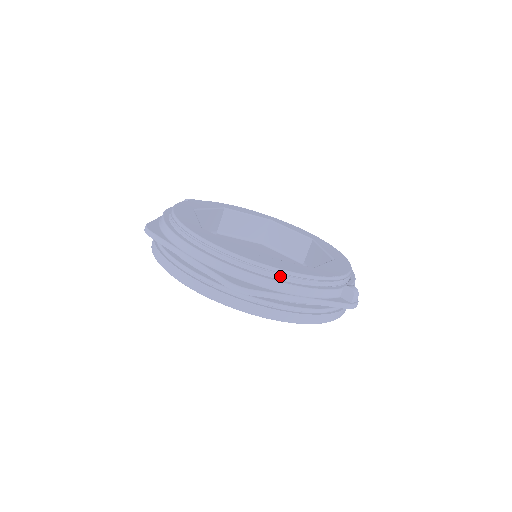
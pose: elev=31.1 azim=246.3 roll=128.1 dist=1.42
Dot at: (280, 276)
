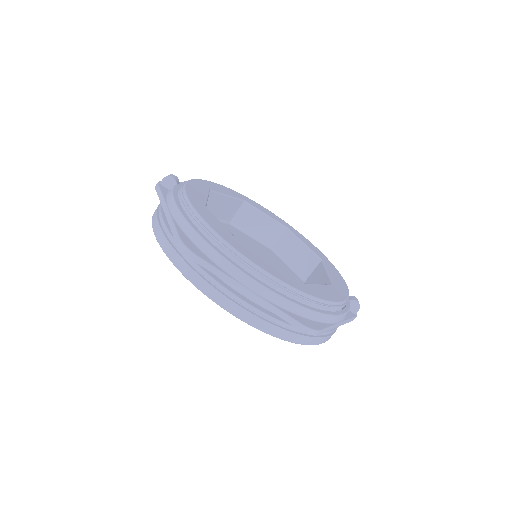
Dot at: (330, 307)
